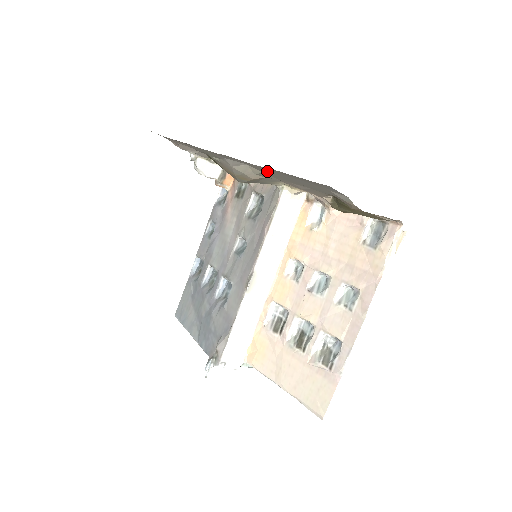
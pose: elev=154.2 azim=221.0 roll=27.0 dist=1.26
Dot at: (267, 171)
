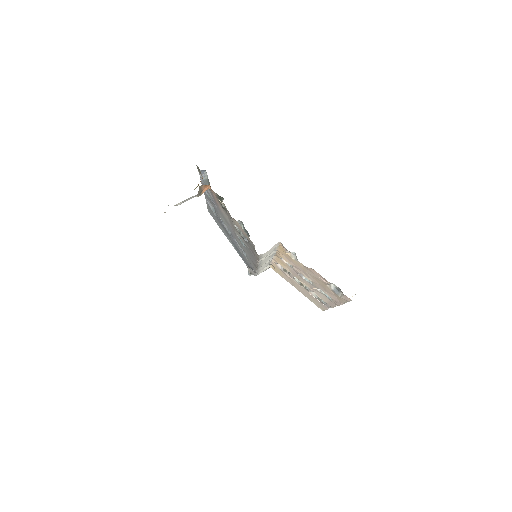
Dot at: occluded
